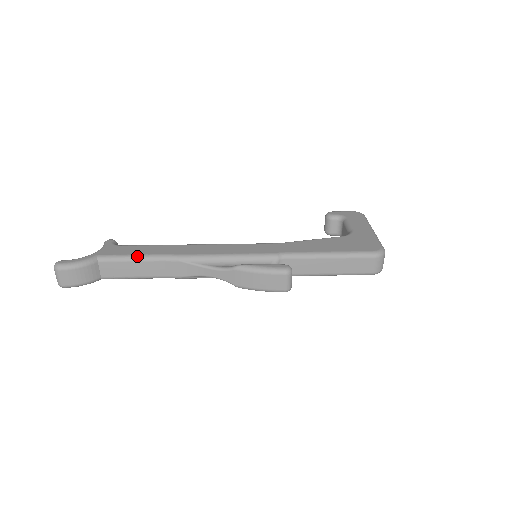
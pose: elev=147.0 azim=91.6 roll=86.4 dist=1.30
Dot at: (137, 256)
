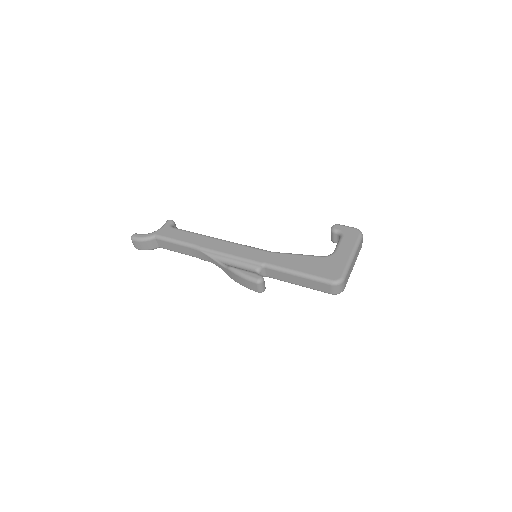
Dot at: (177, 241)
